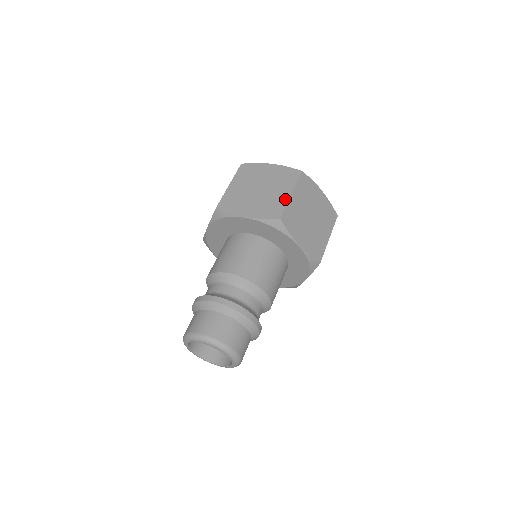
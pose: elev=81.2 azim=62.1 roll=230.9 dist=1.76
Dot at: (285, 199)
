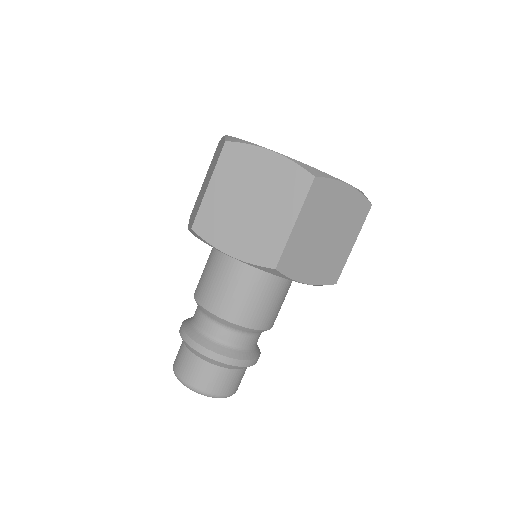
Dot at: (285, 233)
